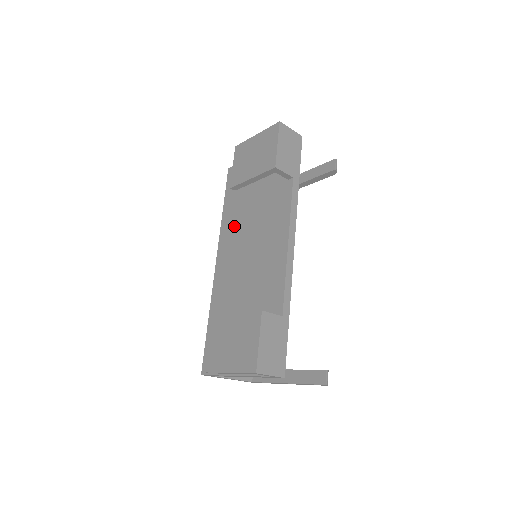
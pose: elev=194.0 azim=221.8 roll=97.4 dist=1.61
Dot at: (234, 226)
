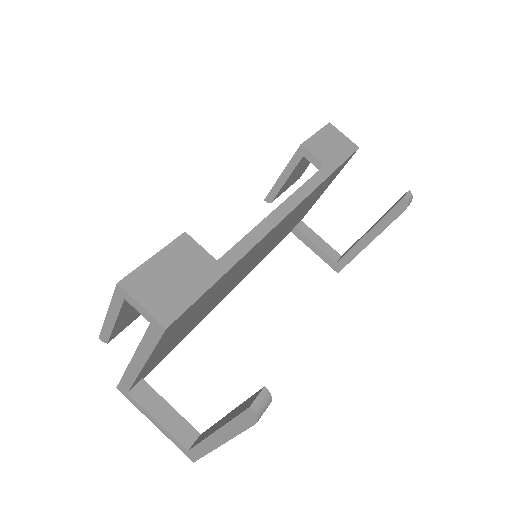
Dot at: occluded
